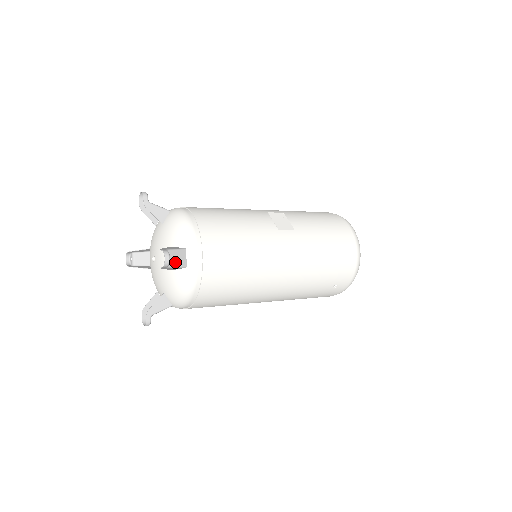
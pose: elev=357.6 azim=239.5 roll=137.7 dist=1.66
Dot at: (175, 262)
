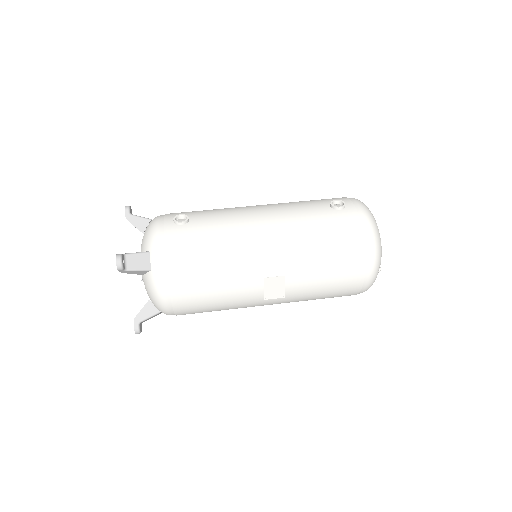
Dot at: (150, 318)
